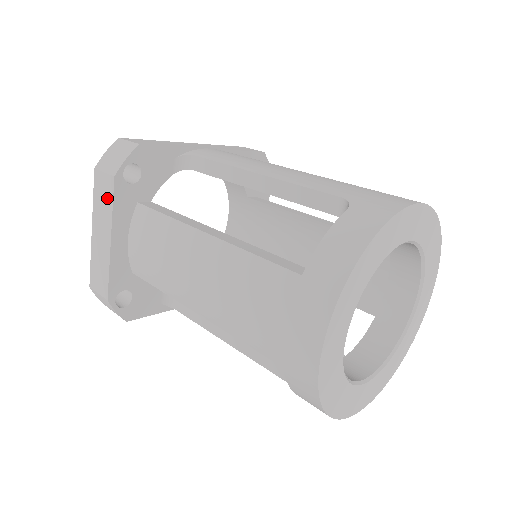
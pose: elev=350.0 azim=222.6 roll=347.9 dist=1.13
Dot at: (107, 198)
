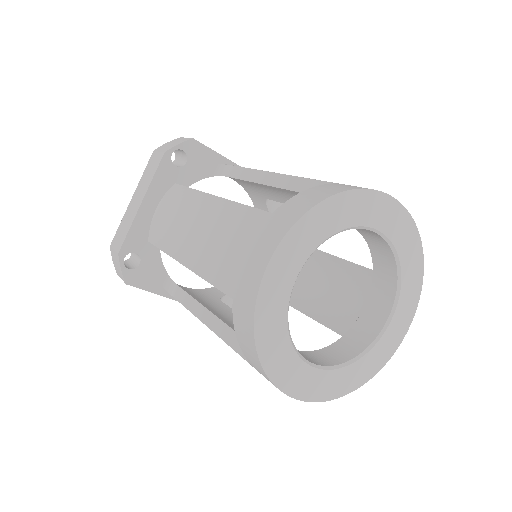
Dot at: (153, 170)
